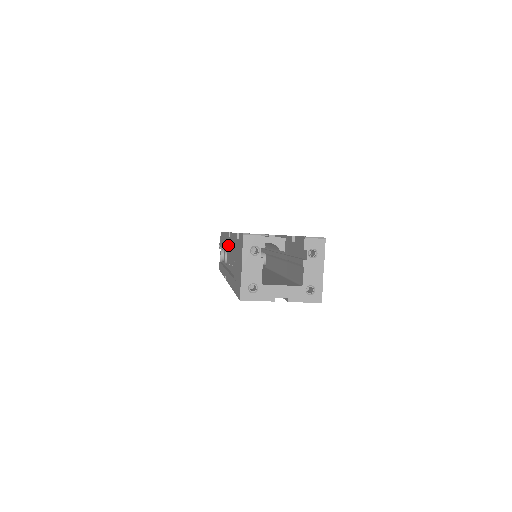
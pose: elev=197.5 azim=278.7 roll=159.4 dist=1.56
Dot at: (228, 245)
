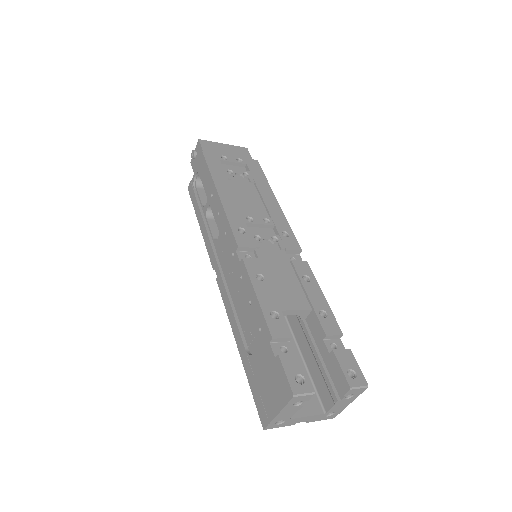
Dot at: (233, 261)
